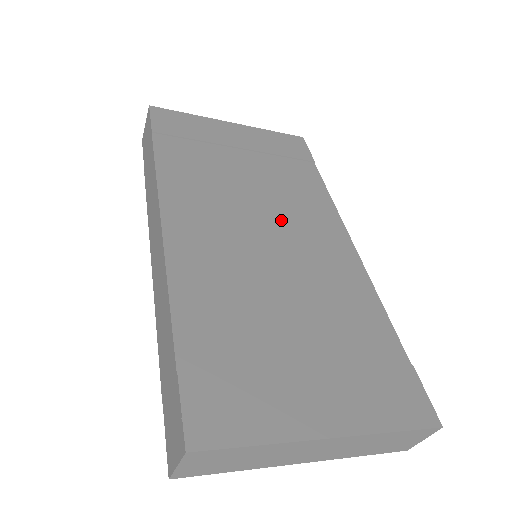
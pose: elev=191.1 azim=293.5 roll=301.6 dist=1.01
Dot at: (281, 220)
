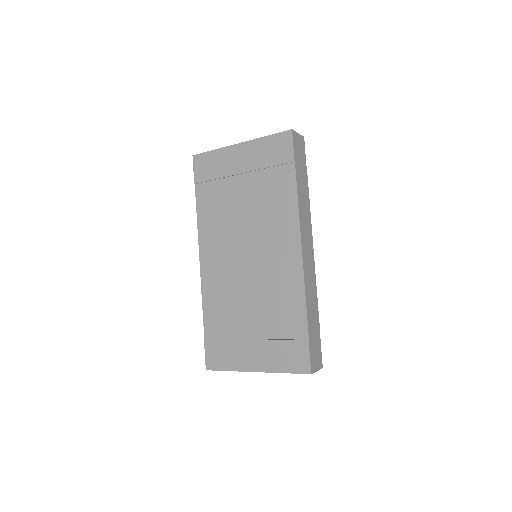
Dot at: (258, 239)
